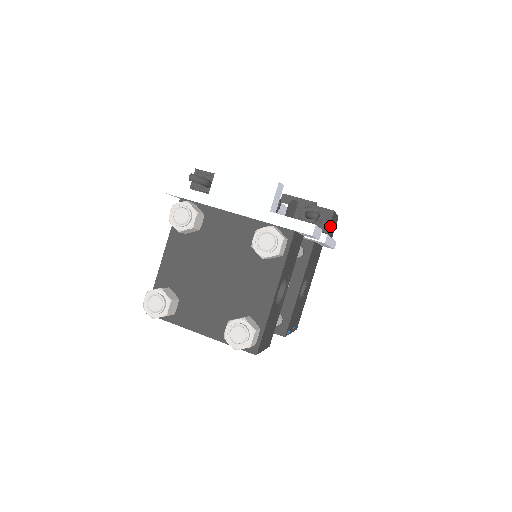
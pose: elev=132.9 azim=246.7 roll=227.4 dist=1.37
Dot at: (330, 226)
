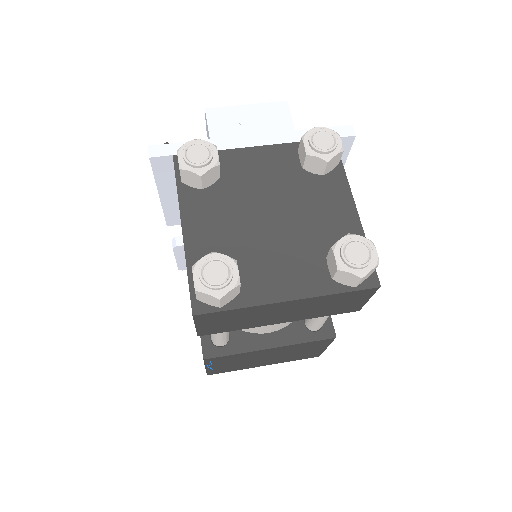
Dot at: occluded
